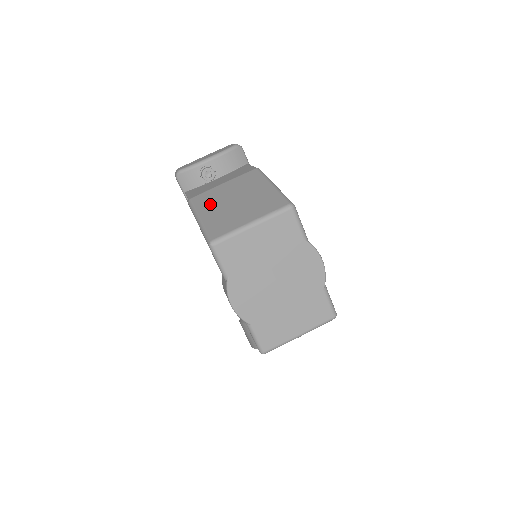
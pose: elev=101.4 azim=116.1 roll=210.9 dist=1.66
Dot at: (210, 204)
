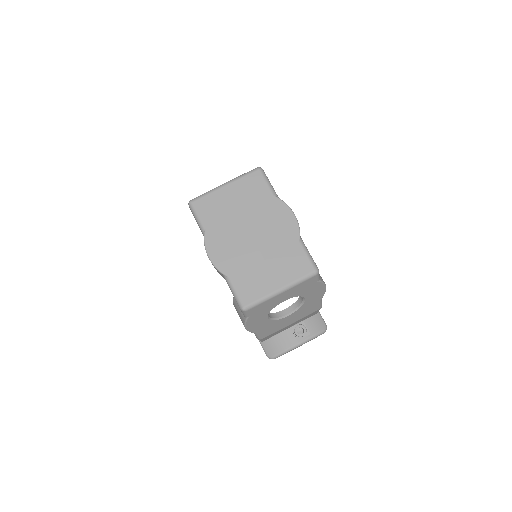
Dot at: occluded
